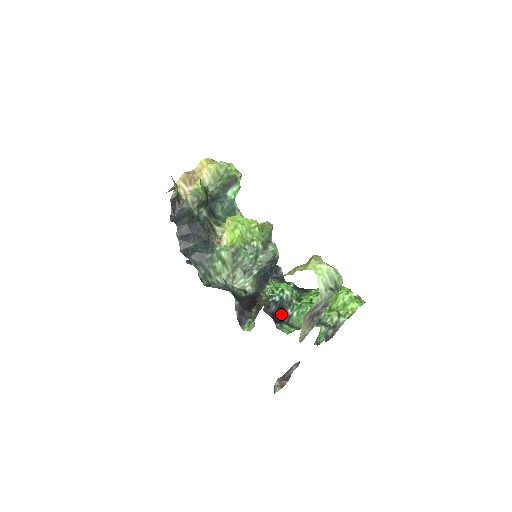
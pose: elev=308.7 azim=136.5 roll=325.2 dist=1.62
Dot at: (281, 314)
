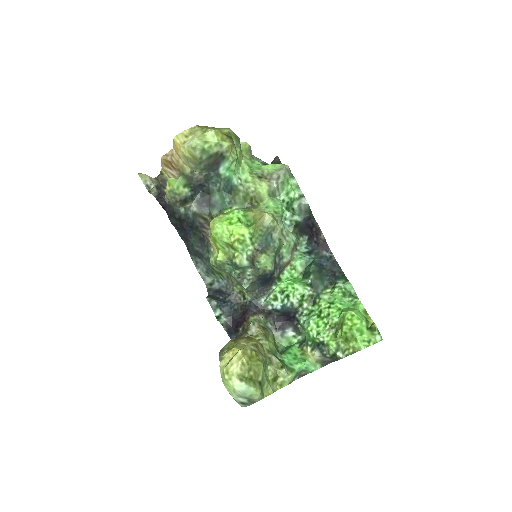
Dot at: (290, 316)
